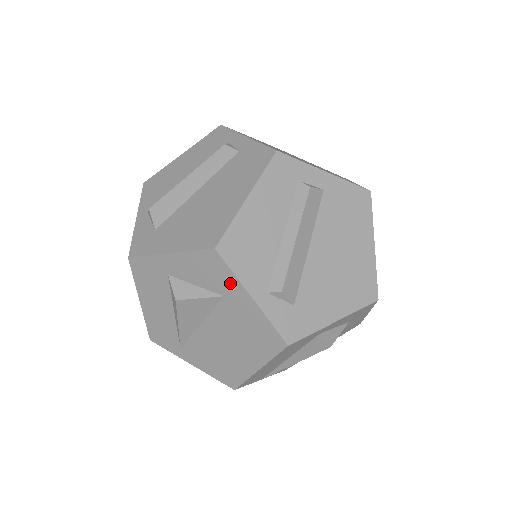
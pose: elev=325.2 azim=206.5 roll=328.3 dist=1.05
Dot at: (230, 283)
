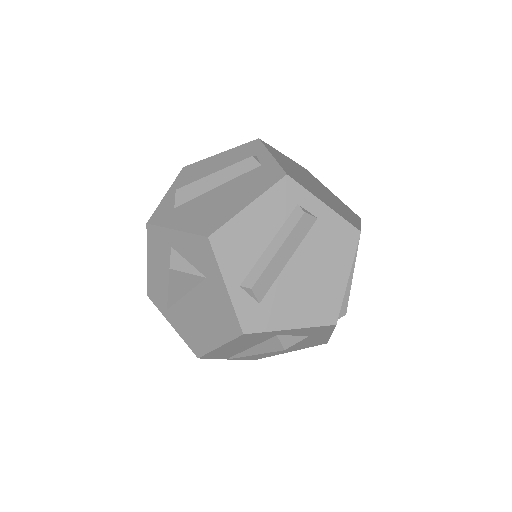
Dot at: (213, 268)
